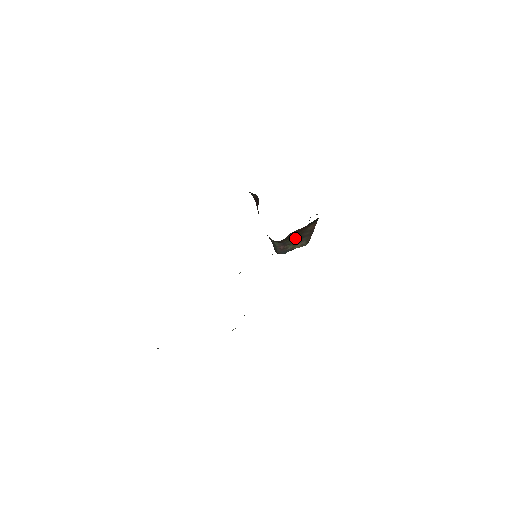
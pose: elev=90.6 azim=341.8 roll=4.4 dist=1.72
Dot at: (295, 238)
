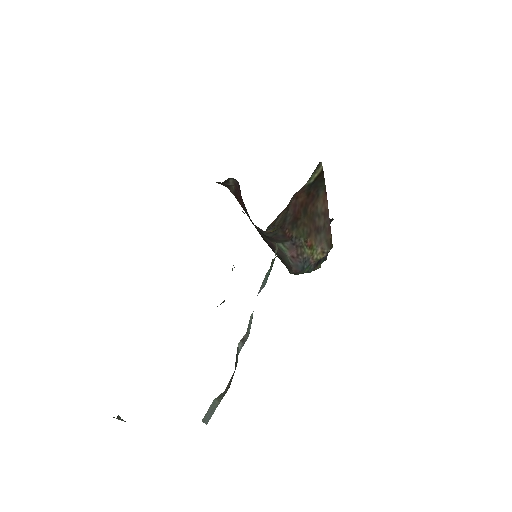
Dot at: (306, 229)
